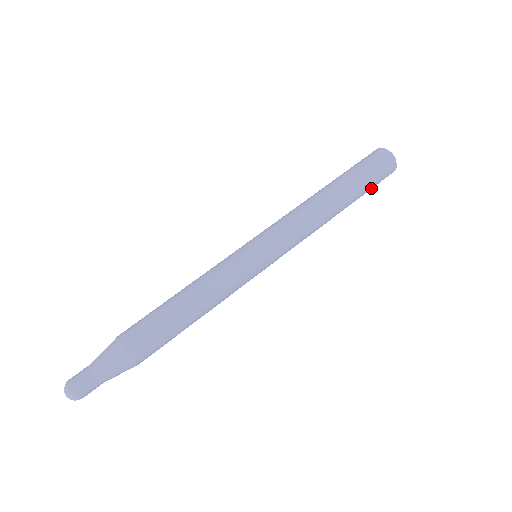
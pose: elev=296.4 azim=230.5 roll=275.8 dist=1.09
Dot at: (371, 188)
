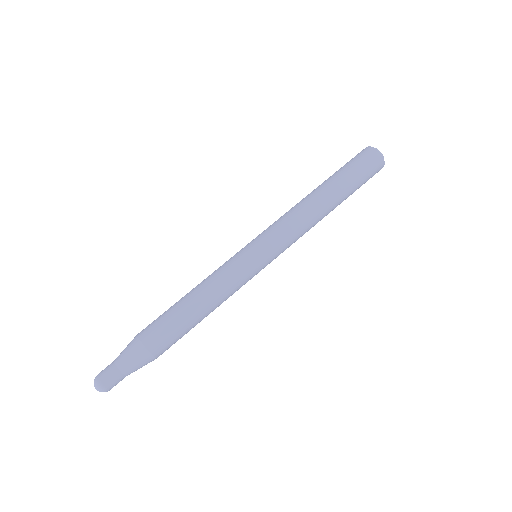
Dot at: (362, 184)
